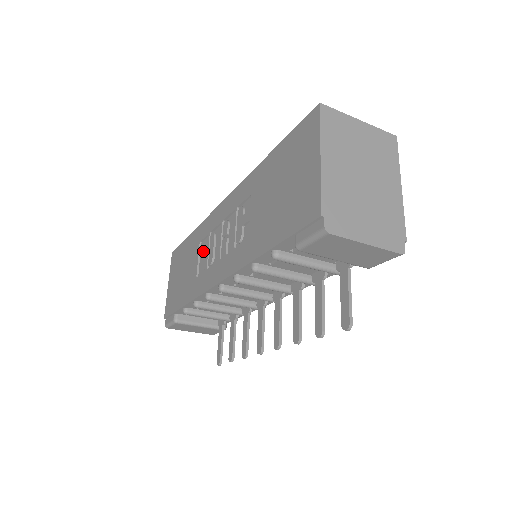
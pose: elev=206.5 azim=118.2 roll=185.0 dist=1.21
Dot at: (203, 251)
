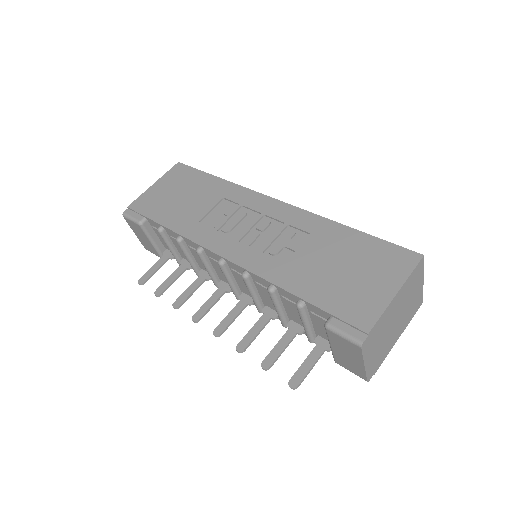
Dot at: (221, 209)
